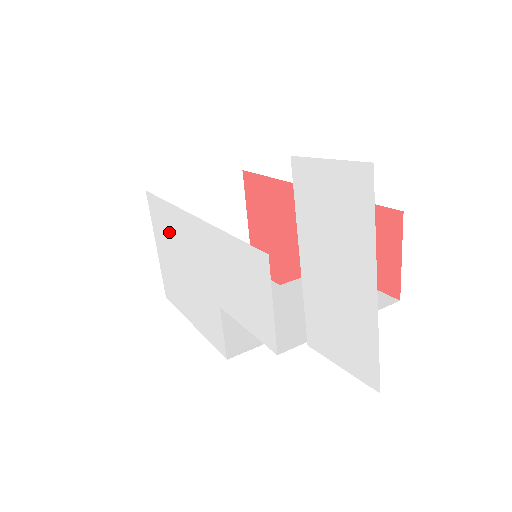
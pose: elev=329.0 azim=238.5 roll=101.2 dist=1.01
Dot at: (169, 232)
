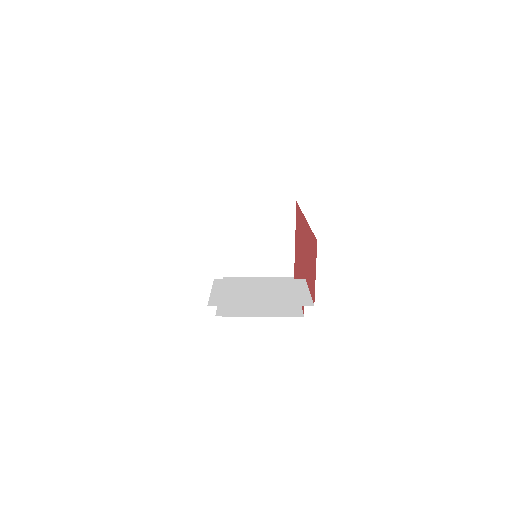
Dot at: occluded
